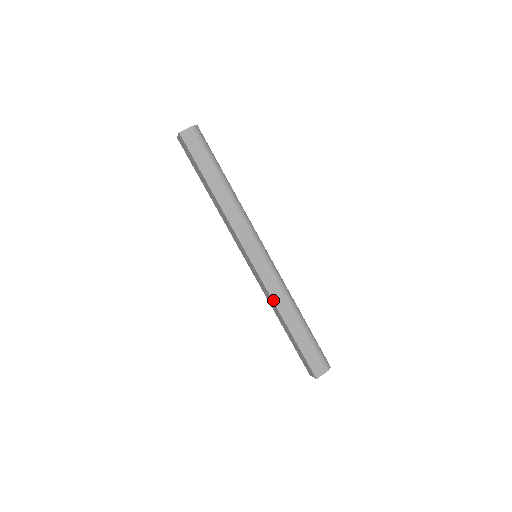
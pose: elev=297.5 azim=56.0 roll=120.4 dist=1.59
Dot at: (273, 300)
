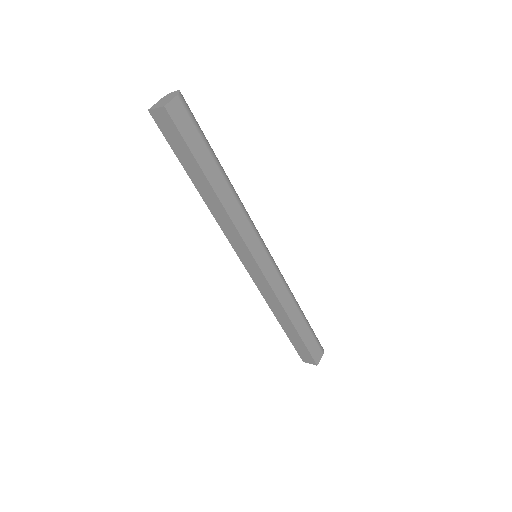
Dot at: (280, 302)
